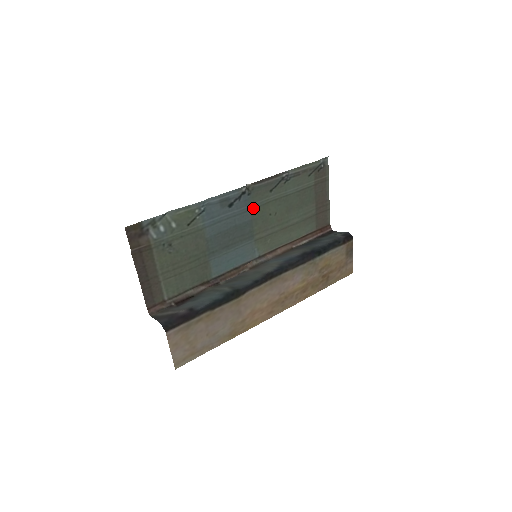
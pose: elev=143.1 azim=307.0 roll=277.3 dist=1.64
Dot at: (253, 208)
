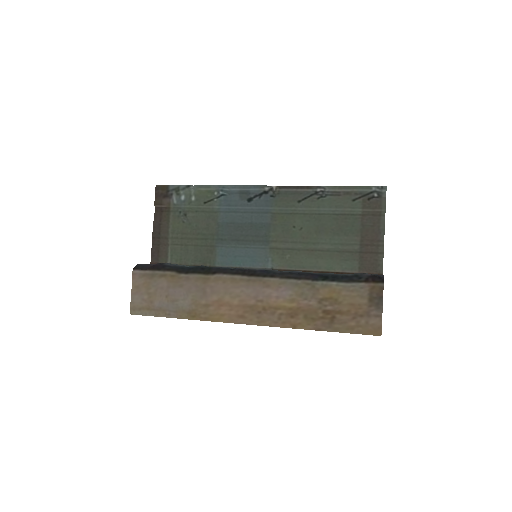
Dot at: (275, 213)
